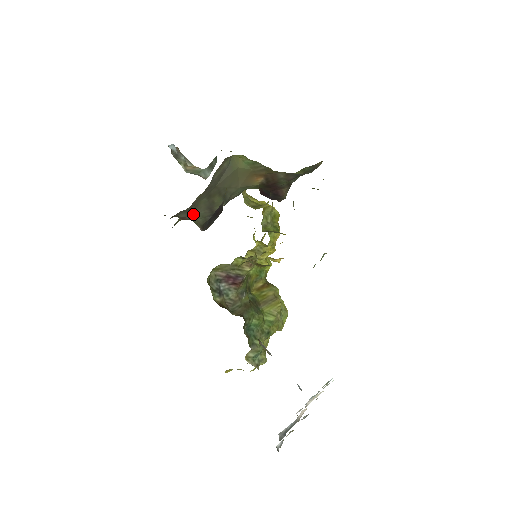
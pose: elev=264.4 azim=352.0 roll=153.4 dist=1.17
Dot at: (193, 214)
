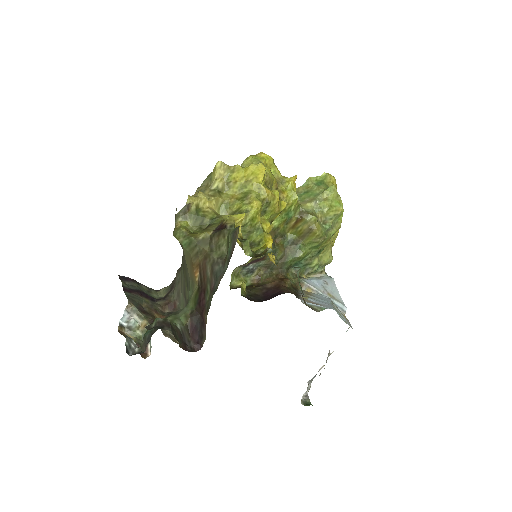
Dot at: (179, 295)
